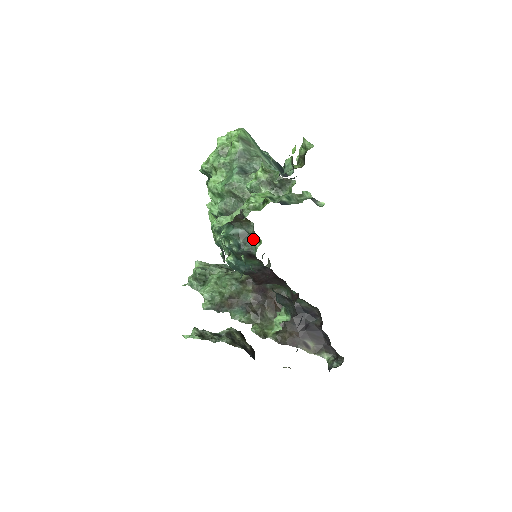
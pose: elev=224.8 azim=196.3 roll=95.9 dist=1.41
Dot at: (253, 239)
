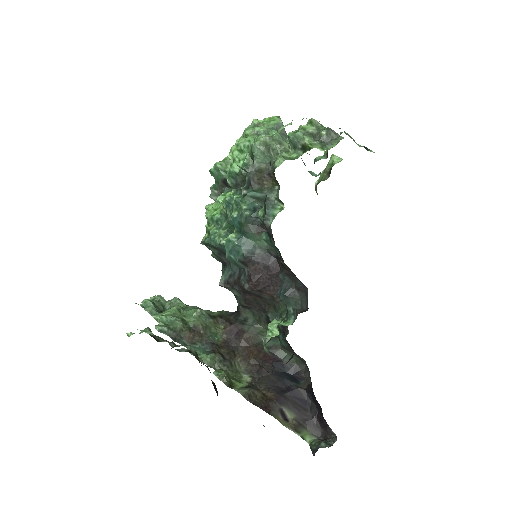
Dot at: (273, 206)
